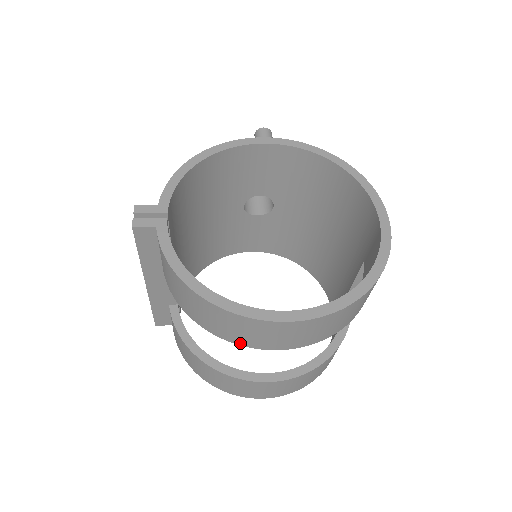
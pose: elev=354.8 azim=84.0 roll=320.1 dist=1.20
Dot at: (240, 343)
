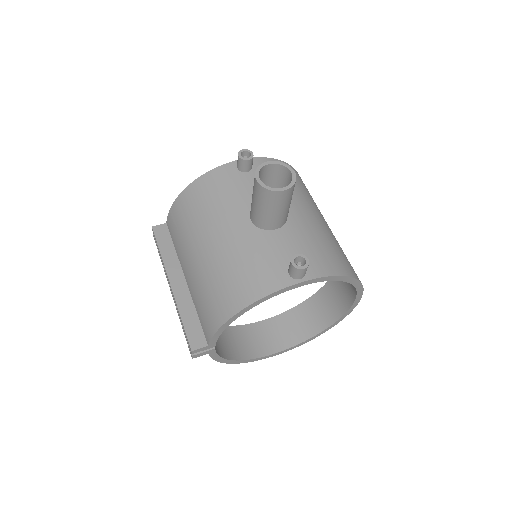
Dot at: occluded
